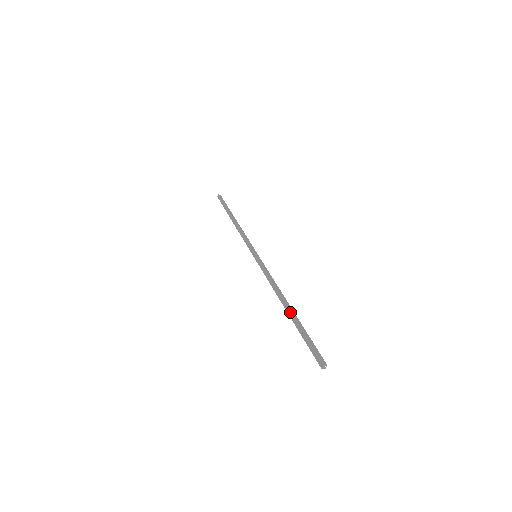
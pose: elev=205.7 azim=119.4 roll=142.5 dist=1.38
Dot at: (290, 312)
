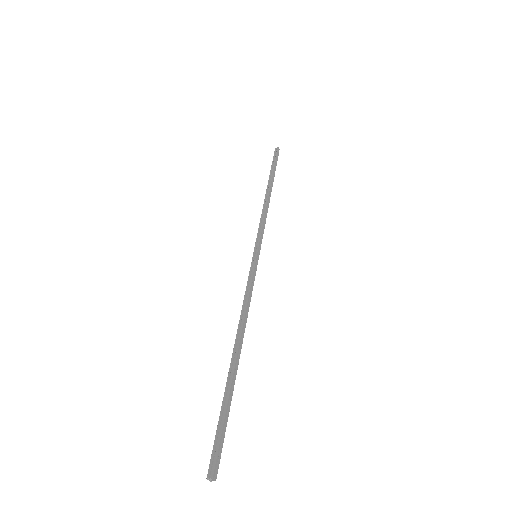
Dot at: occluded
